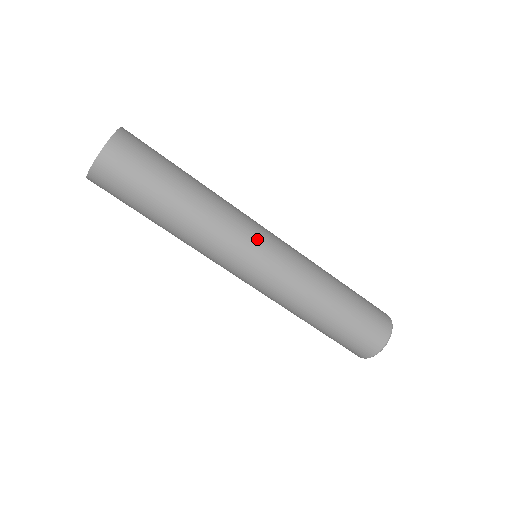
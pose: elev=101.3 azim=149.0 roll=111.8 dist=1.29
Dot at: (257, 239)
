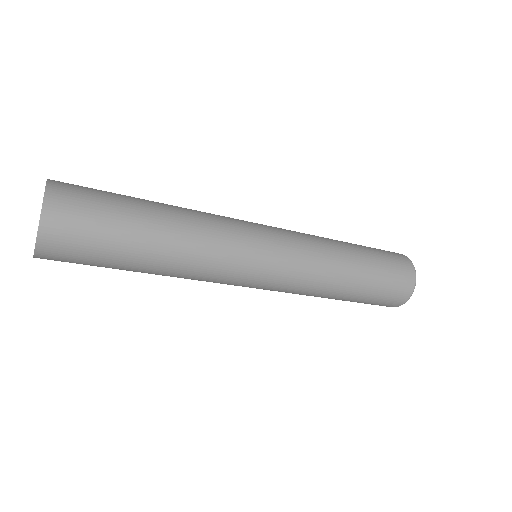
Dot at: (249, 222)
